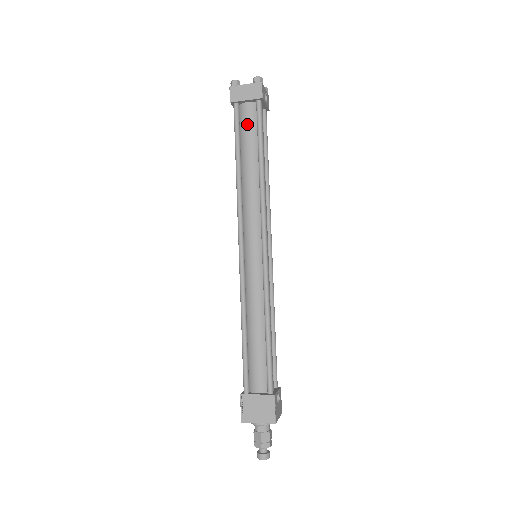
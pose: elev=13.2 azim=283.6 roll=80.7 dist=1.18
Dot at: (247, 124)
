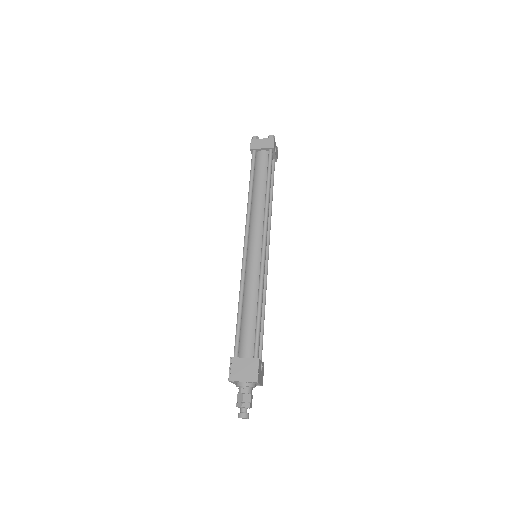
Dot at: (260, 164)
